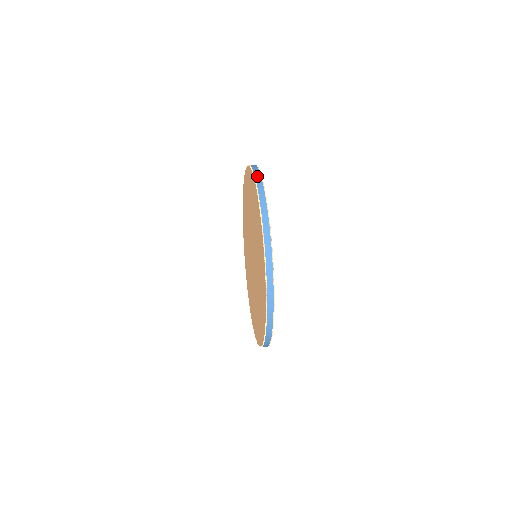
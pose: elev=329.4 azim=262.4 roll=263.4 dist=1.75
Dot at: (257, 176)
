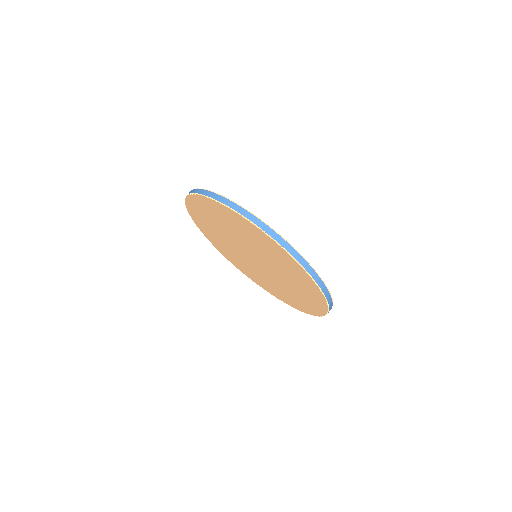
Dot at: (299, 259)
